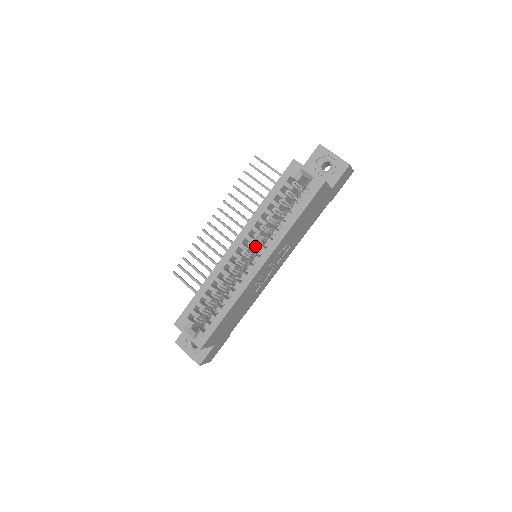
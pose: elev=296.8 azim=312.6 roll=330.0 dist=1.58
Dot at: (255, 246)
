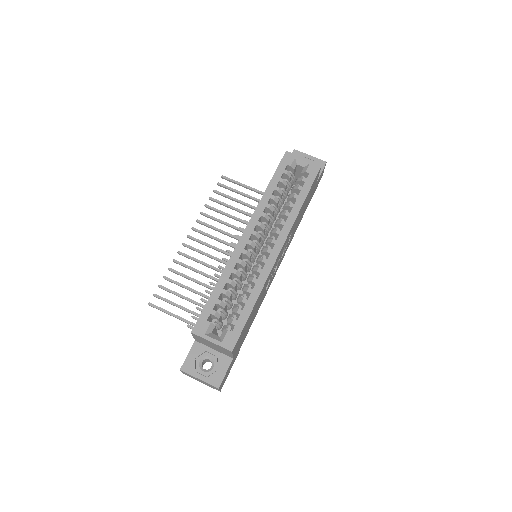
Dot at: (263, 236)
